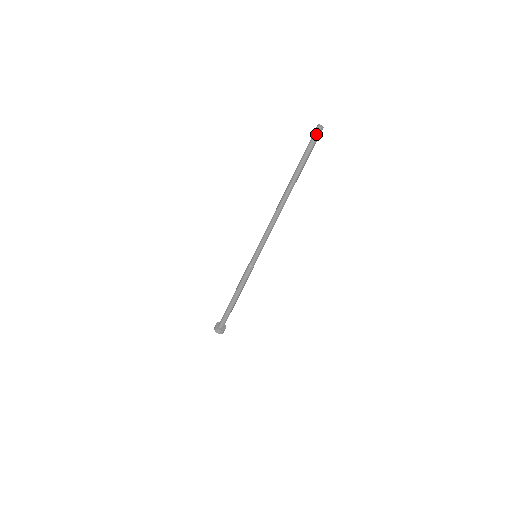
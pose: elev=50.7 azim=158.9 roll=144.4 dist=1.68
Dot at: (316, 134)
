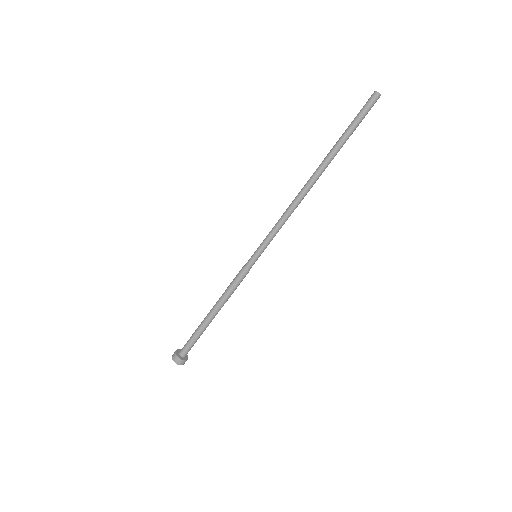
Dot at: (371, 101)
